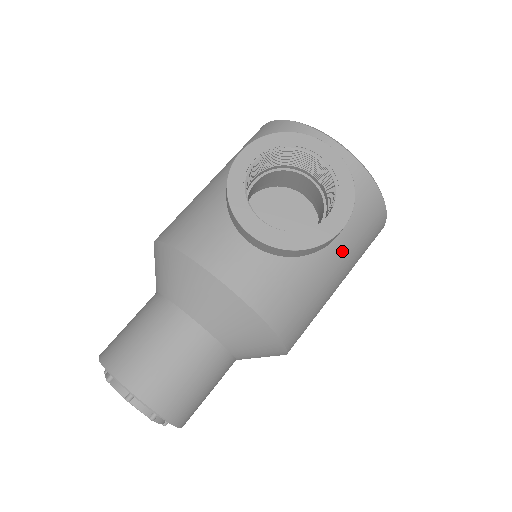
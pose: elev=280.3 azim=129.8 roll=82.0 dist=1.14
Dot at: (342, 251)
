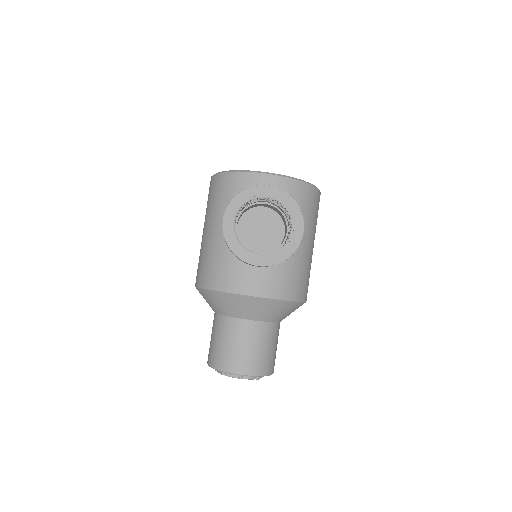
Dot at: (307, 233)
